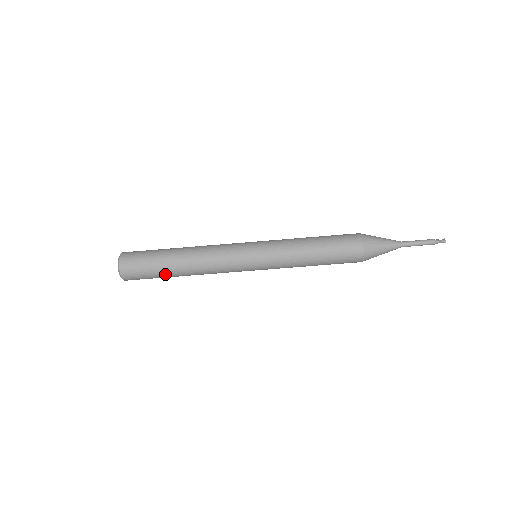
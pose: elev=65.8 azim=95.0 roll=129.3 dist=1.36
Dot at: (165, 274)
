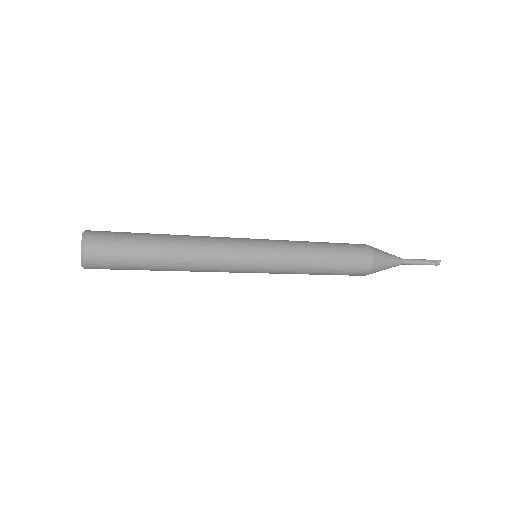
Dot at: occluded
